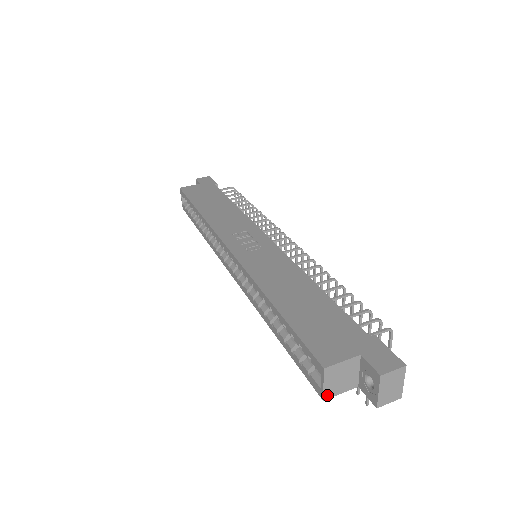
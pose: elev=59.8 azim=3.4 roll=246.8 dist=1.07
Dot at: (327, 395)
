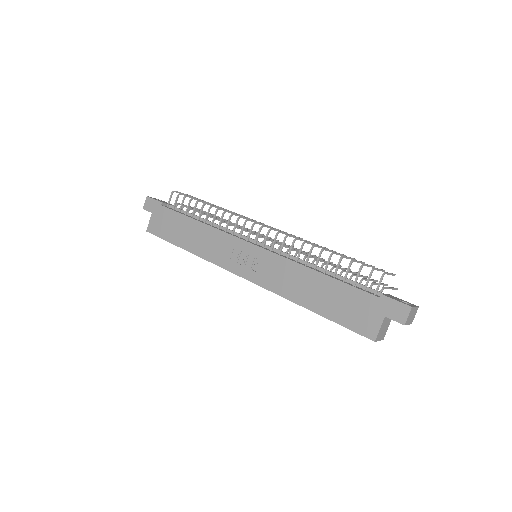
Dot at: (383, 337)
